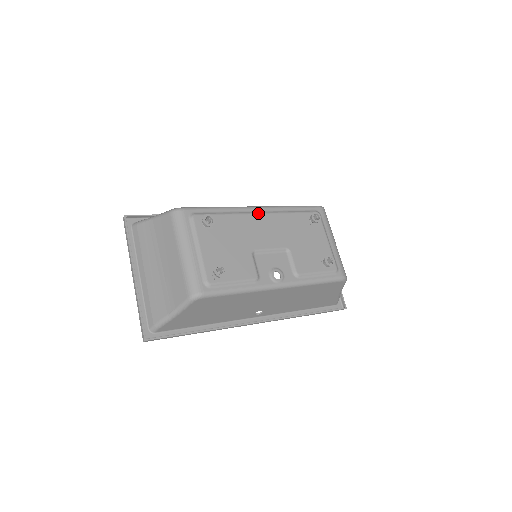
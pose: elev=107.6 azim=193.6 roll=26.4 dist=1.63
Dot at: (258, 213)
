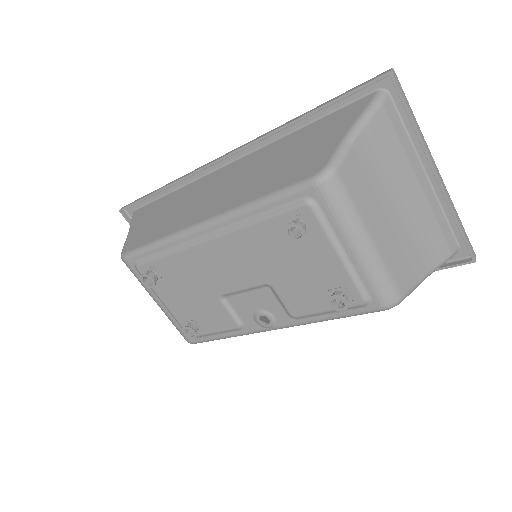
Dot at: (205, 241)
